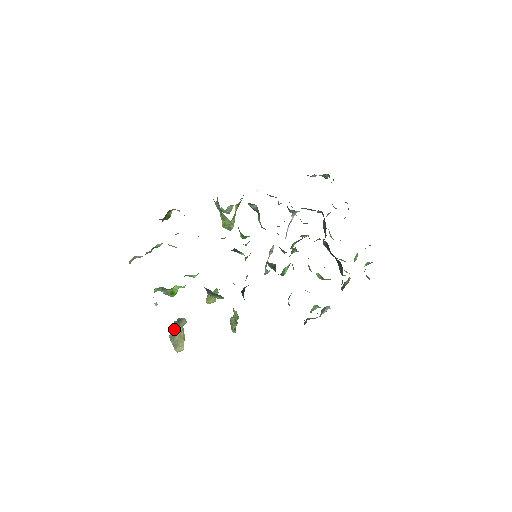
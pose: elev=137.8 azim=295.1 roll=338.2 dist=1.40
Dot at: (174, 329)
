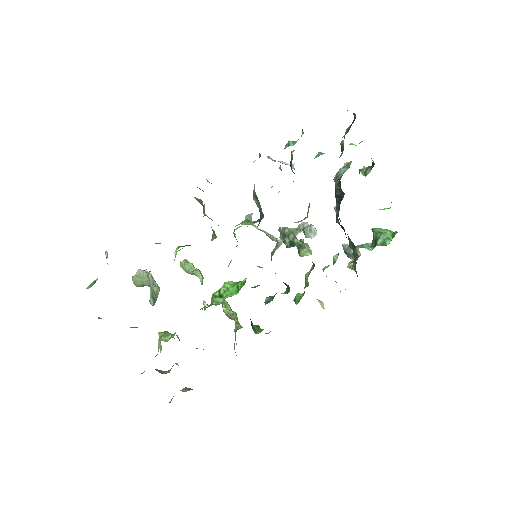
Dot at: (140, 283)
